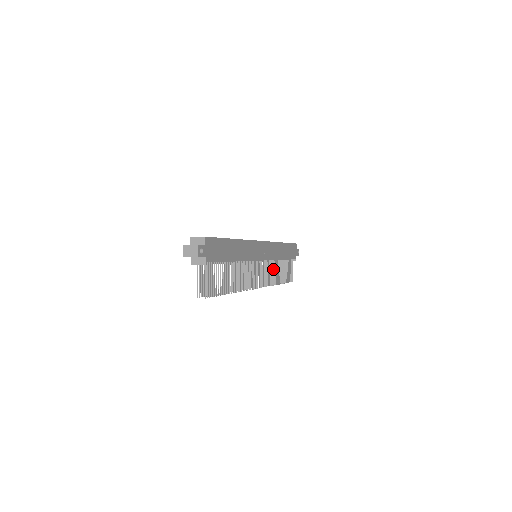
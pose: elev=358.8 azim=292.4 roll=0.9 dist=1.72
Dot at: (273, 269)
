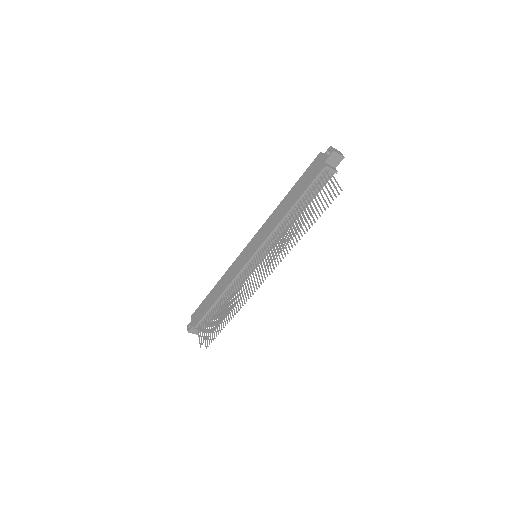
Dot at: (238, 295)
